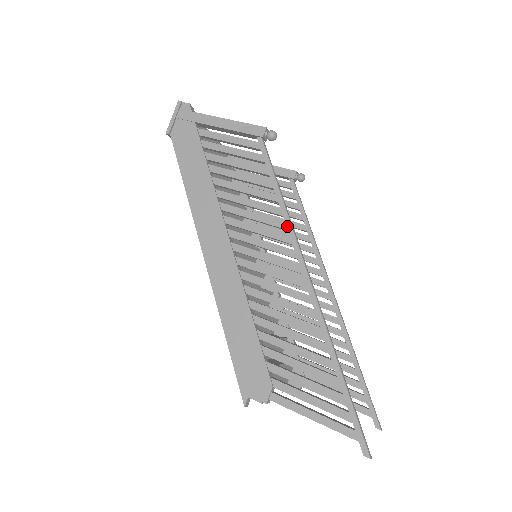
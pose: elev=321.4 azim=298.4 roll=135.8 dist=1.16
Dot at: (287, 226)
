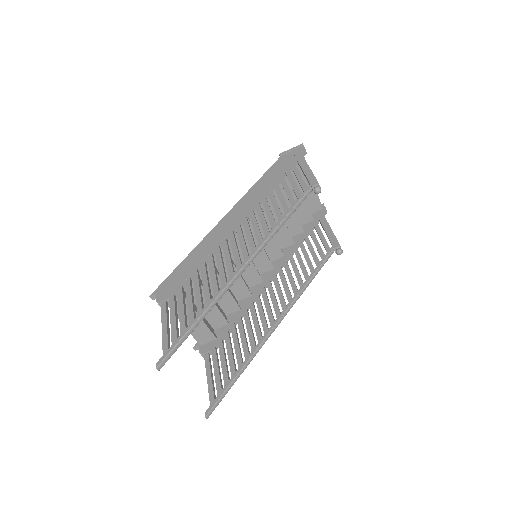
Dot at: (267, 234)
